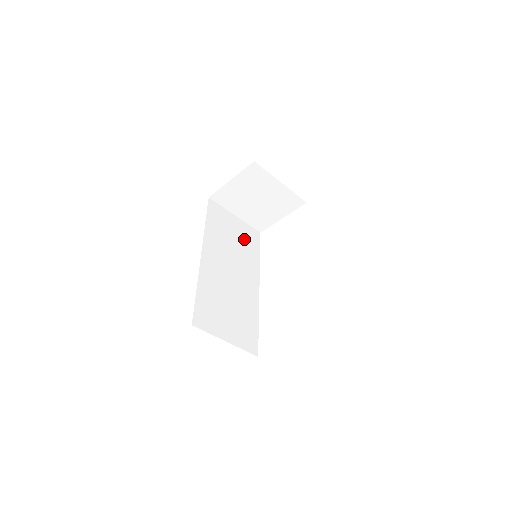
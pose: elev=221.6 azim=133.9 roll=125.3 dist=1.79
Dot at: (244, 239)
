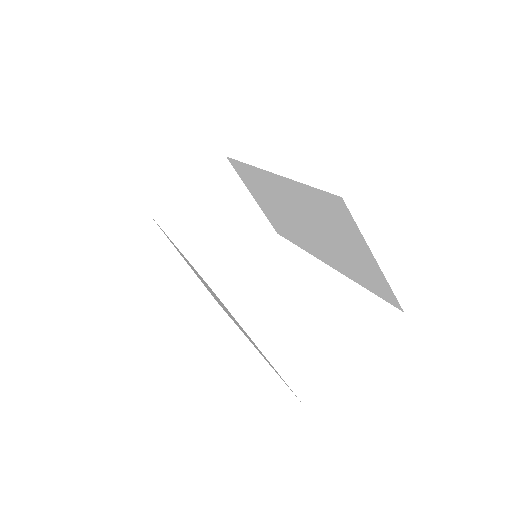
Dot at: occluded
